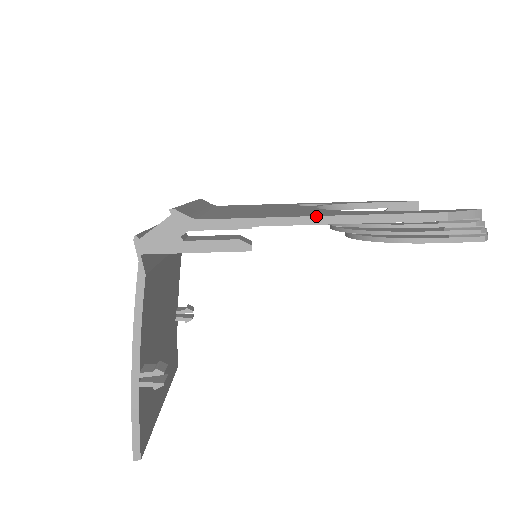
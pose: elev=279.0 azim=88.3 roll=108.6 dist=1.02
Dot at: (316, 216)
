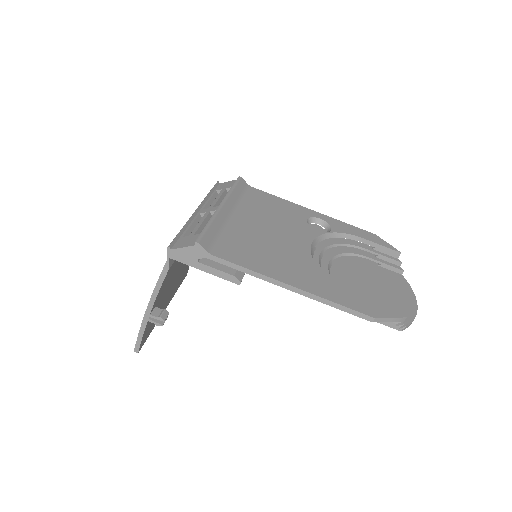
Dot at: (288, 285)
